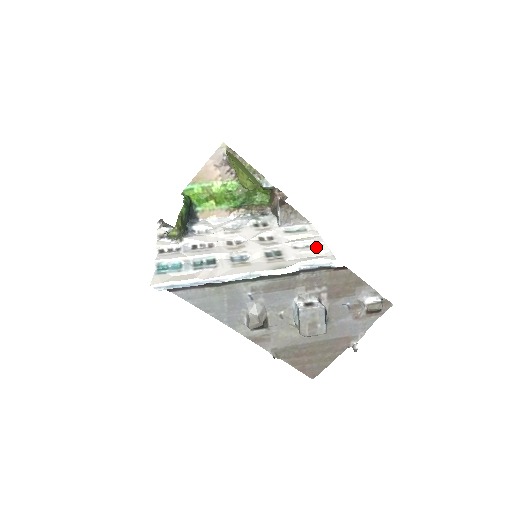
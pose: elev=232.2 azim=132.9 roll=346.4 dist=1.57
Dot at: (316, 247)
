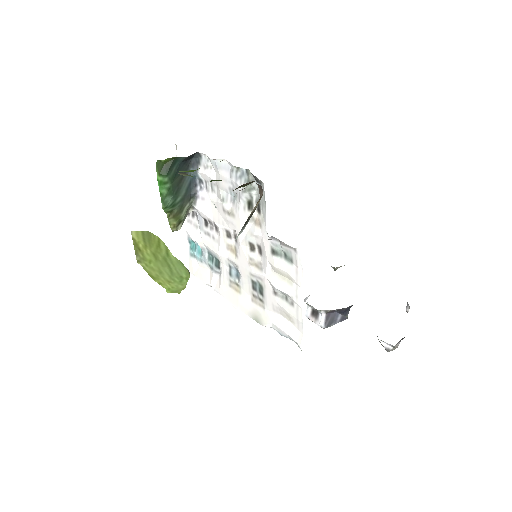
Dot at: (291, 308)
